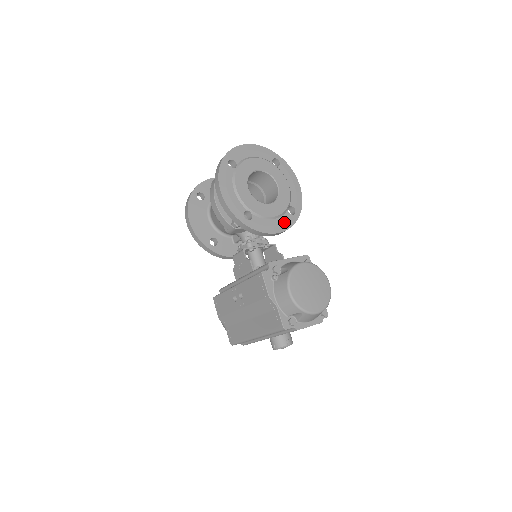
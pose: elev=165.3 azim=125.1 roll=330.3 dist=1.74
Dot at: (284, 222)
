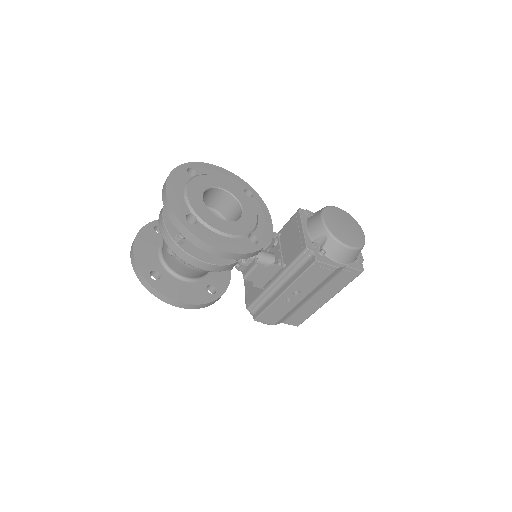
Dot at: (261, 209)
